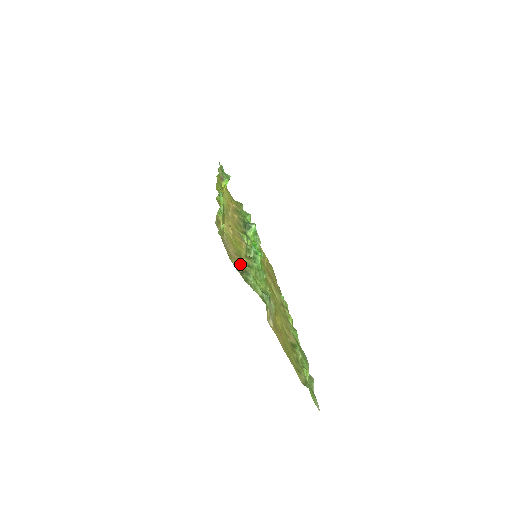
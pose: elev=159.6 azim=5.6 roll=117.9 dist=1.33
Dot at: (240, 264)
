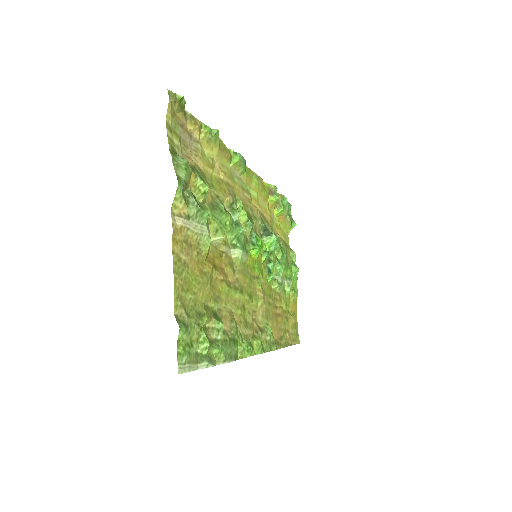
Dot at: (191, 167)
